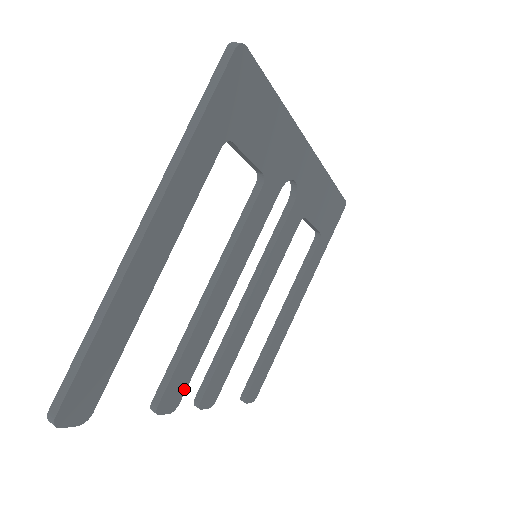
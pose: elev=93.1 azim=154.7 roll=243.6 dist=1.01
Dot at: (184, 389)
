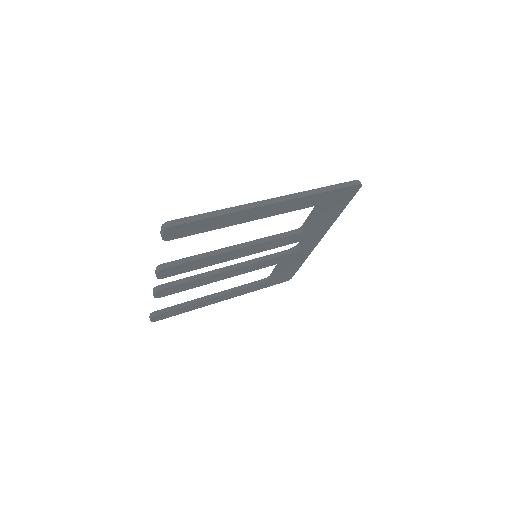
Dot at: (173, 275)
